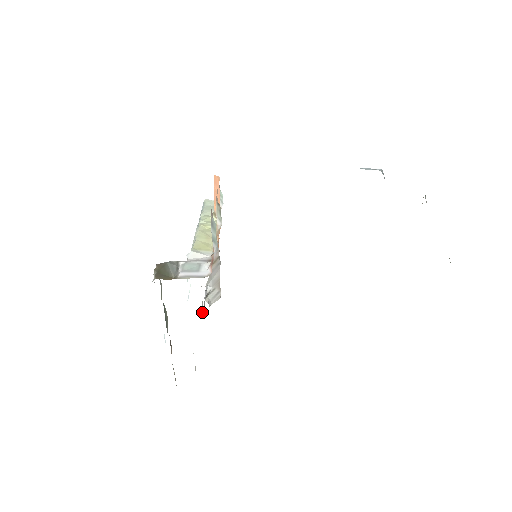
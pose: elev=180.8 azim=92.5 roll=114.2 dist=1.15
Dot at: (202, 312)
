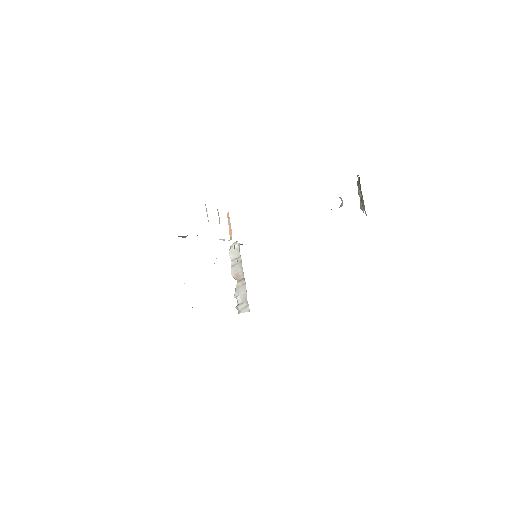
Dot at: occluded
